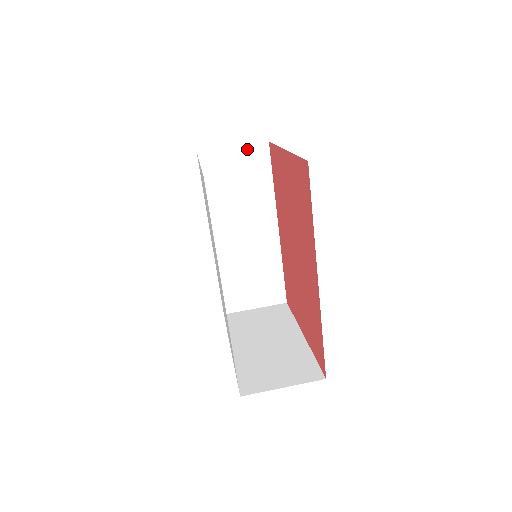
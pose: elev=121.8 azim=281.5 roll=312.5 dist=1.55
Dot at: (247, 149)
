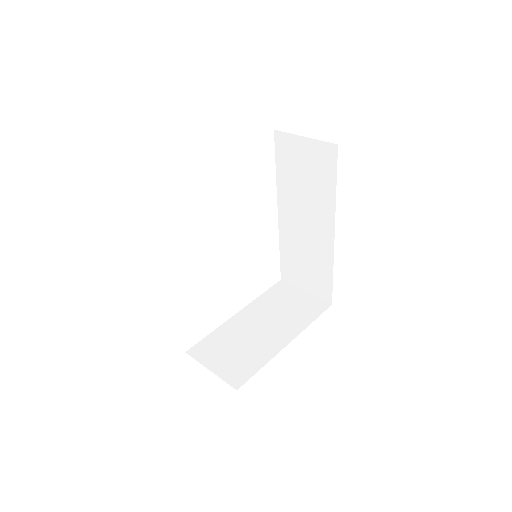
Dot at: (317, 144)
